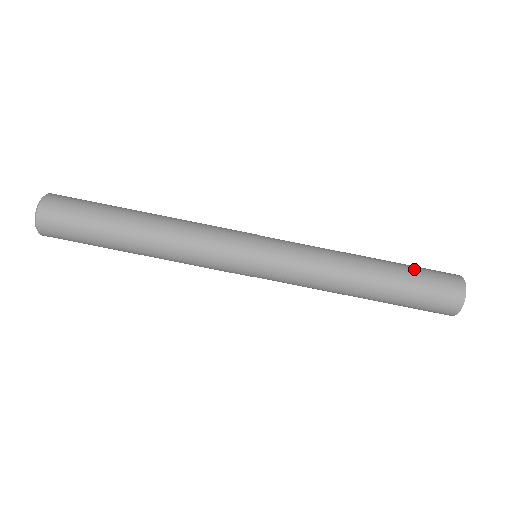
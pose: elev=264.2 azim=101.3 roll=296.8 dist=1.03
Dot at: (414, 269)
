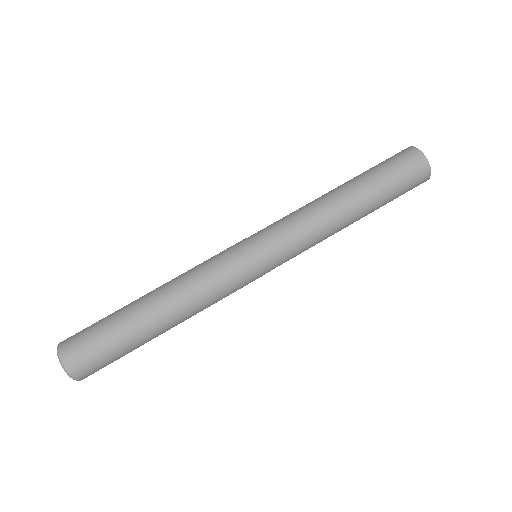
Dot at: occluded
